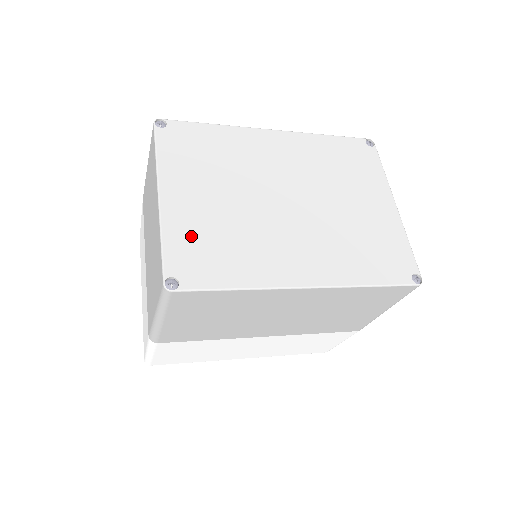
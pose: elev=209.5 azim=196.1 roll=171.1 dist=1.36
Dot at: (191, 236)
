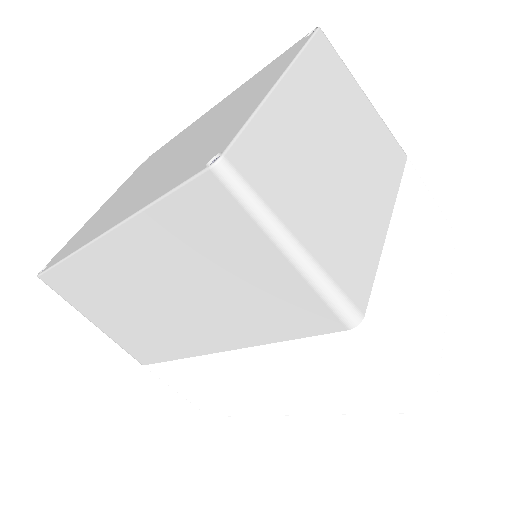
Dot at: (83, 230)
